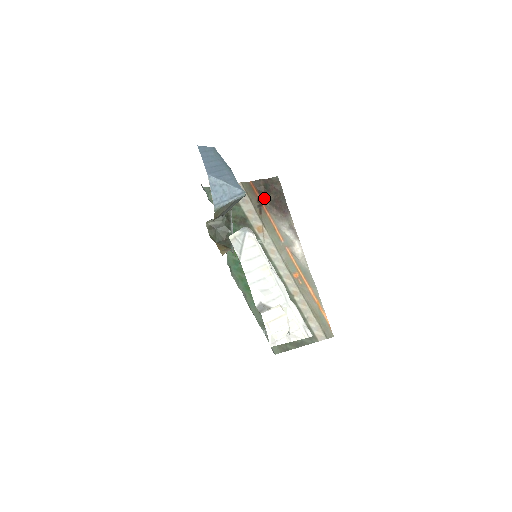
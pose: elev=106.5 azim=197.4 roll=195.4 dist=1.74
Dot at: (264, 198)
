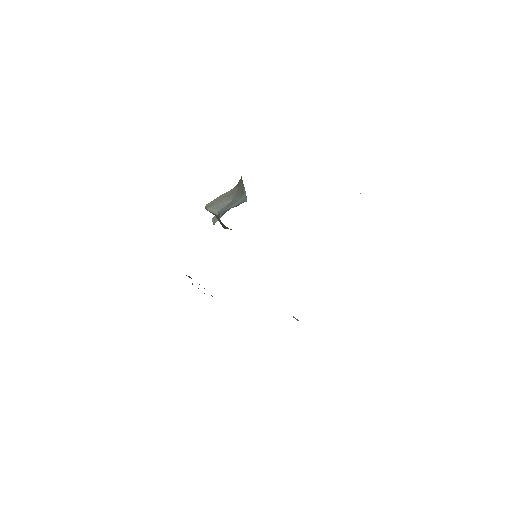
Dot at: occluded
